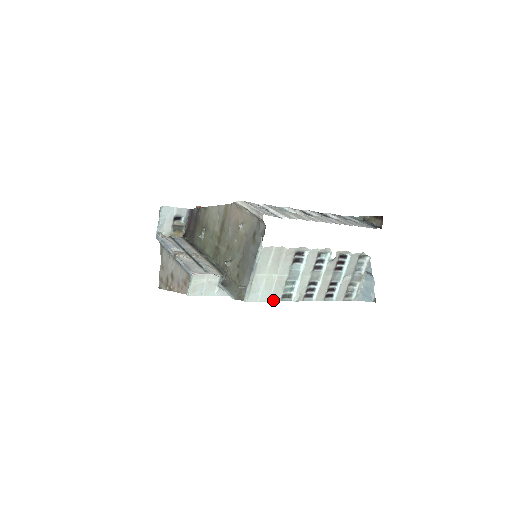
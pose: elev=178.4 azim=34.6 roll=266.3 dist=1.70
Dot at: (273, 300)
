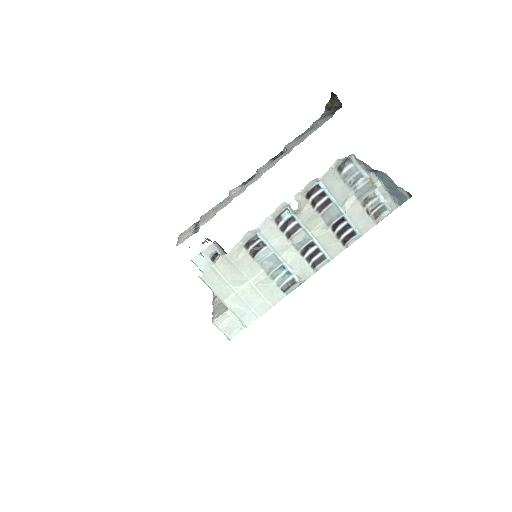
Dot at: (276, 302)
